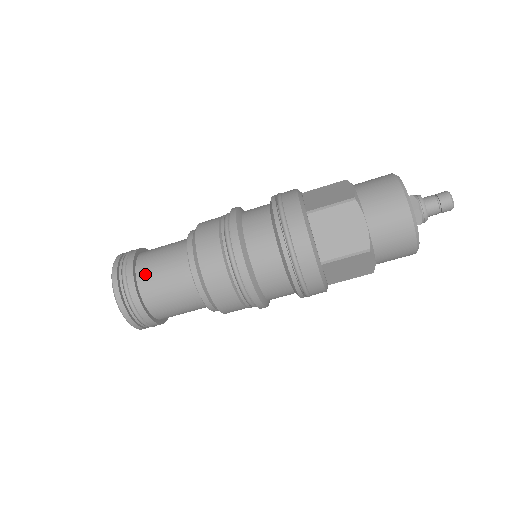
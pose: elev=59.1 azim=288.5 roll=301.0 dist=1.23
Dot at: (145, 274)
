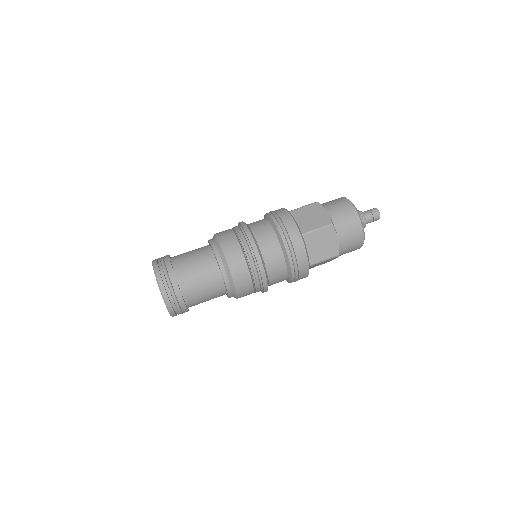
Dot at: (178, 259)
